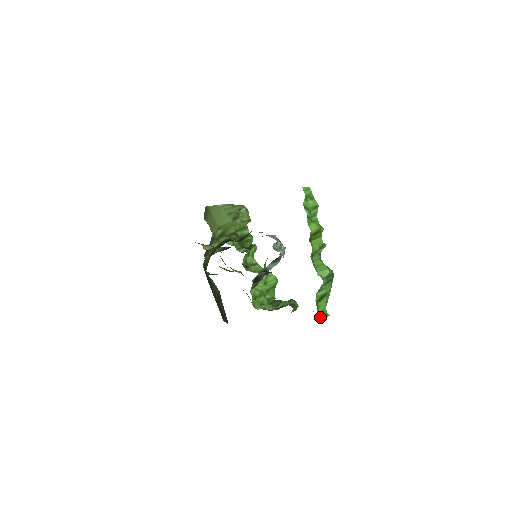
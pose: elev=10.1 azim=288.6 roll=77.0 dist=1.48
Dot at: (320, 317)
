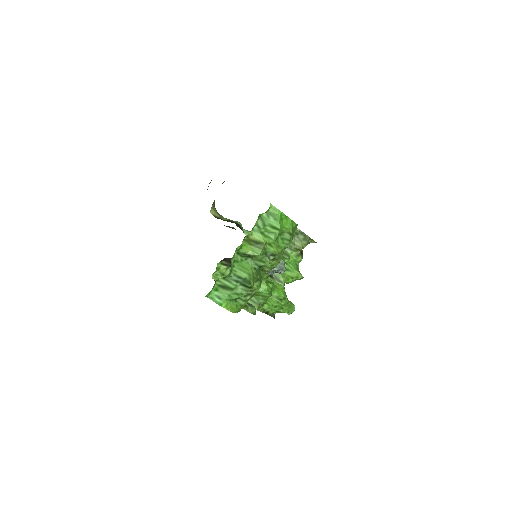
Dot at: (212, 297)
